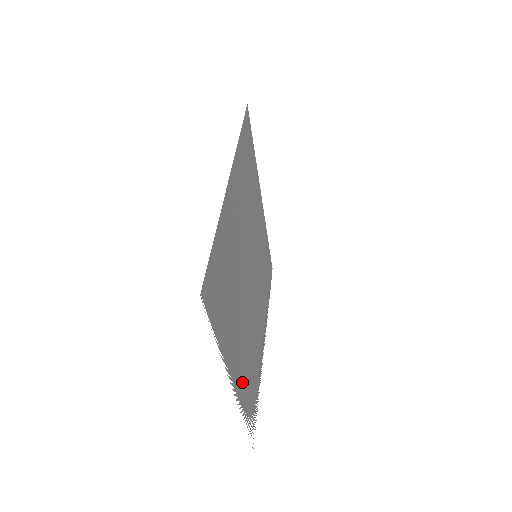
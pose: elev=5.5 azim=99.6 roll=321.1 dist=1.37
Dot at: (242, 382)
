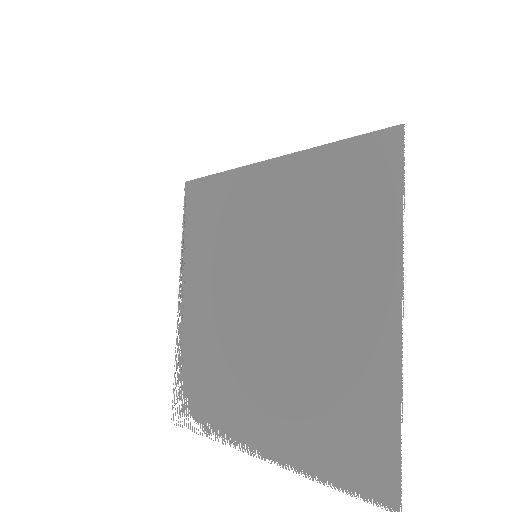
Dot at: (234, 418)
